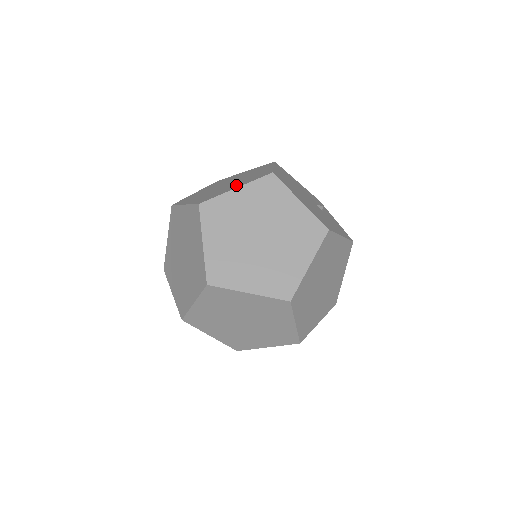
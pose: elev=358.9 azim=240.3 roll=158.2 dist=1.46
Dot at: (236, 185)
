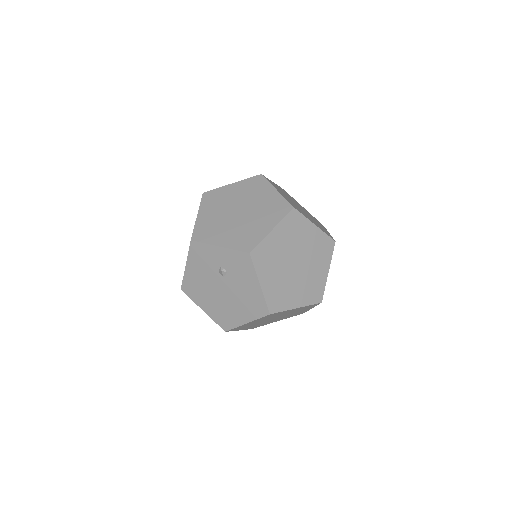
Dot at: occluded
